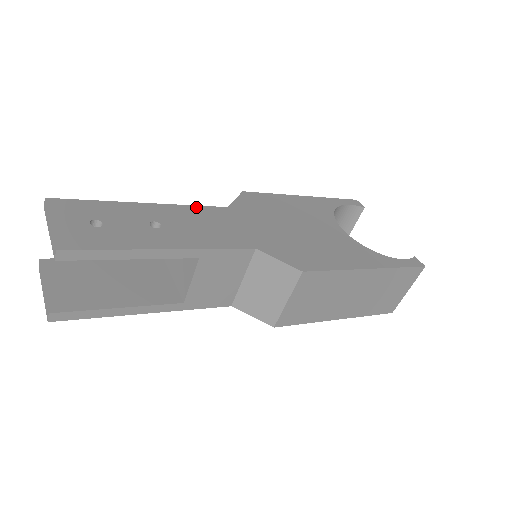
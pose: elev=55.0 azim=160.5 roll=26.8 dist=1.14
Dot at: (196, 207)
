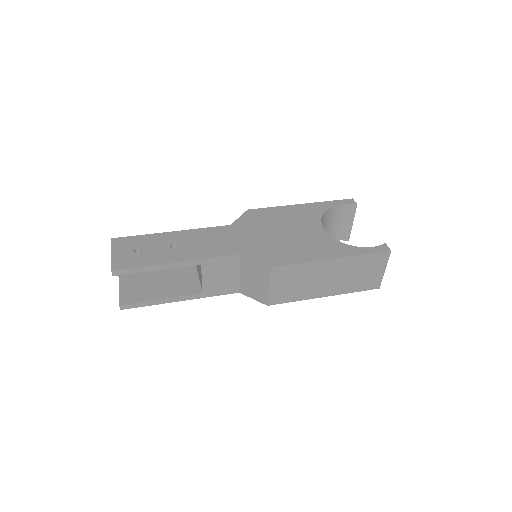
Dot at: (206, 229)
